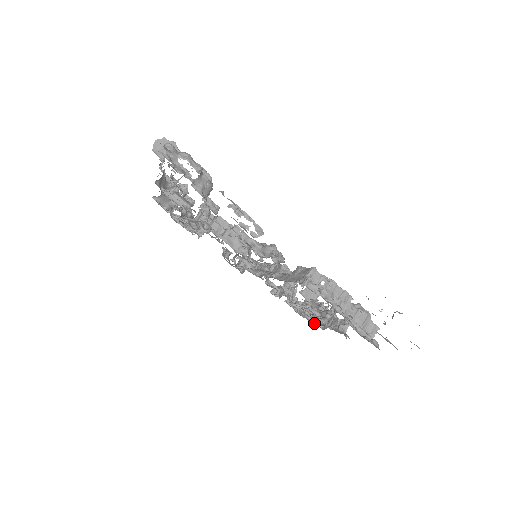
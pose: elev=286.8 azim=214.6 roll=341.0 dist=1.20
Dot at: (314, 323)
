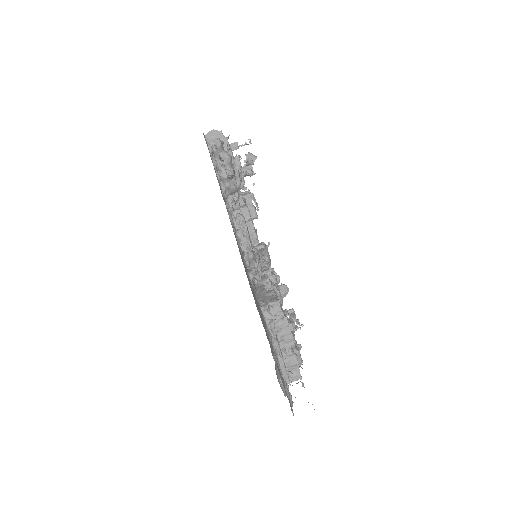
Dot at: occluded
